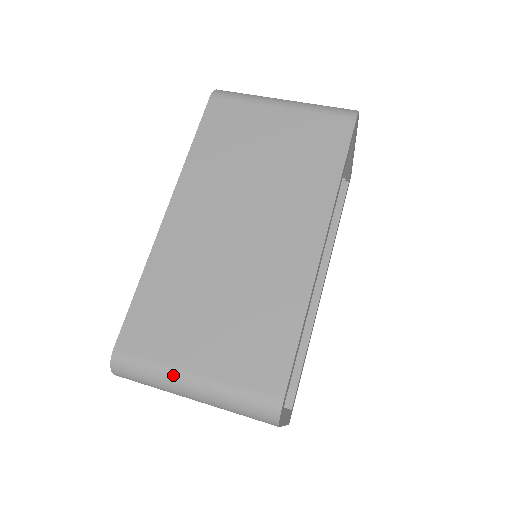
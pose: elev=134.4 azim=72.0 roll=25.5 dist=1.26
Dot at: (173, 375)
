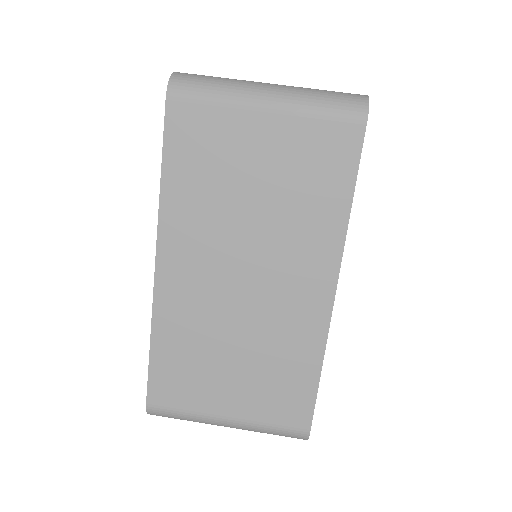
Dot at: (208, 420)
